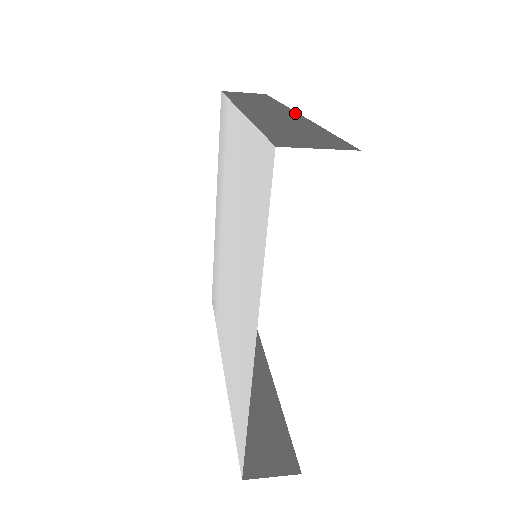
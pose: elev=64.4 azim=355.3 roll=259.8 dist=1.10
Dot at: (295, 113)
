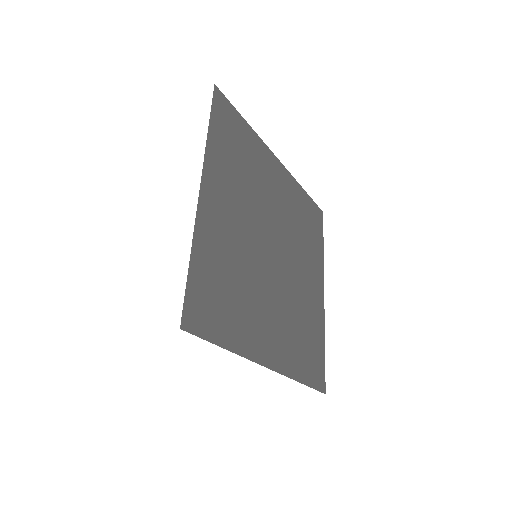
Dot at: occluded
